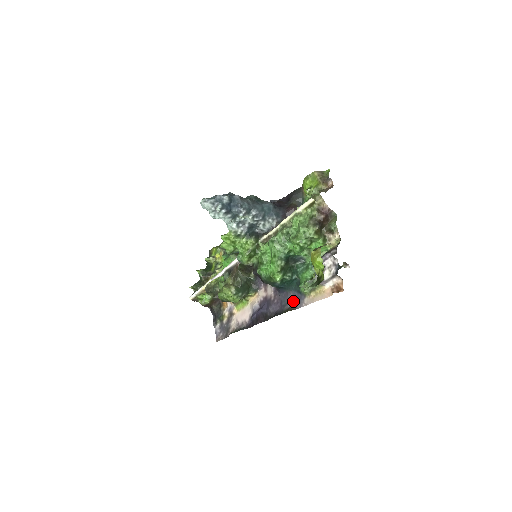
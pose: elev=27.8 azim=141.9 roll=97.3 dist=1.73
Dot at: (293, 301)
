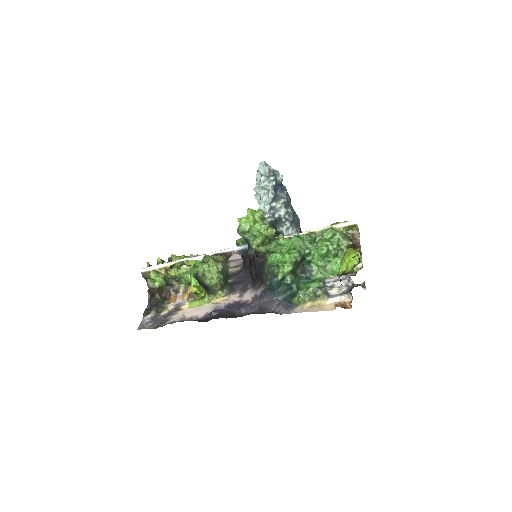
Dot at: (279, 307)
